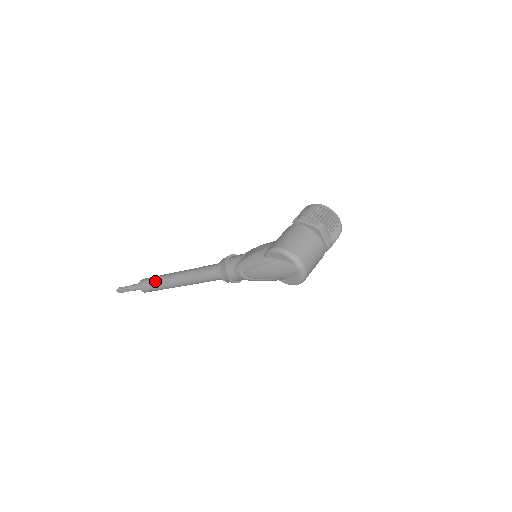
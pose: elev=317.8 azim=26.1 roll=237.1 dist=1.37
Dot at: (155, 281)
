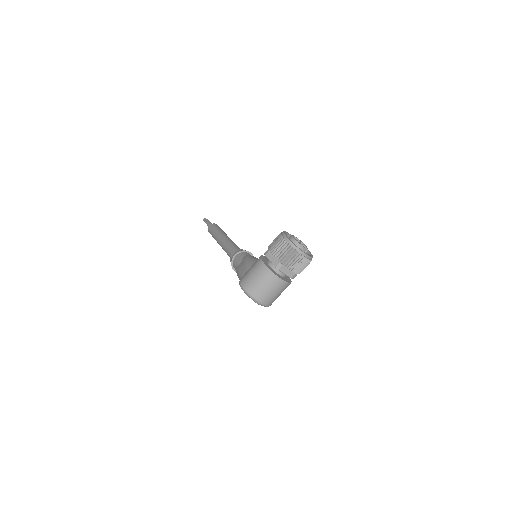
Dot at: (213, 235)
